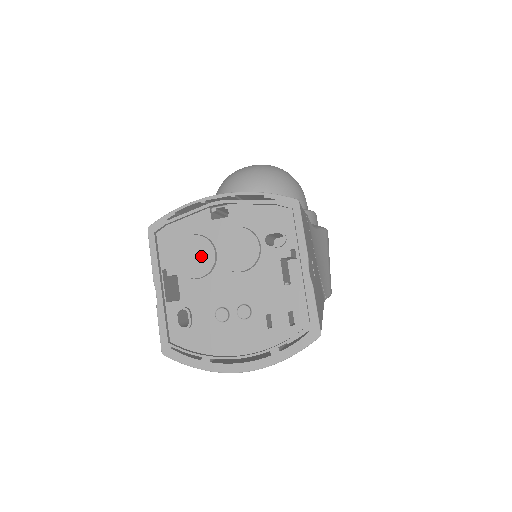
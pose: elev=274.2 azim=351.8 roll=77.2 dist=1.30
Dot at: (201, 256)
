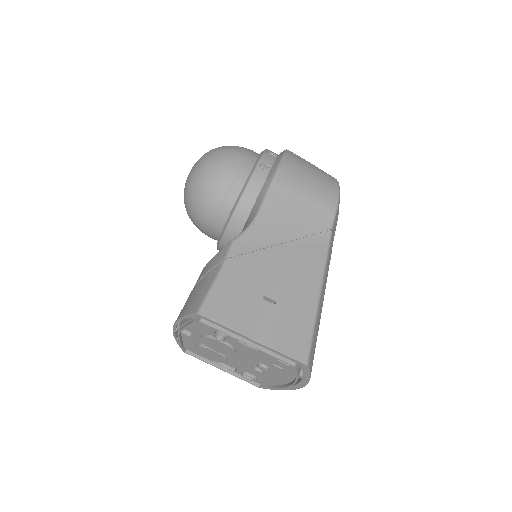
Dot at: (212, 354)
